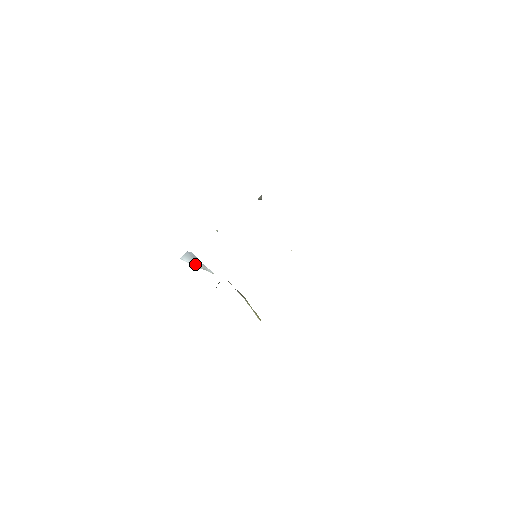
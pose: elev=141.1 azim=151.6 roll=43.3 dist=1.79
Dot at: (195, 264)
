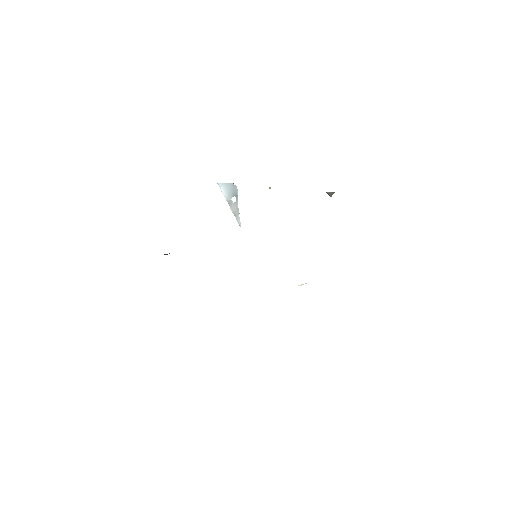
Dot at: (230, 201)
